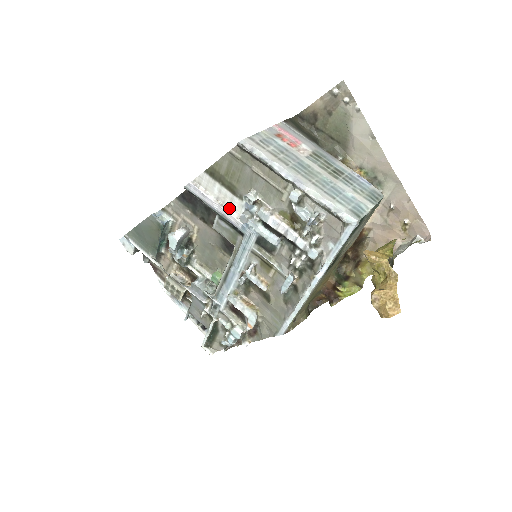
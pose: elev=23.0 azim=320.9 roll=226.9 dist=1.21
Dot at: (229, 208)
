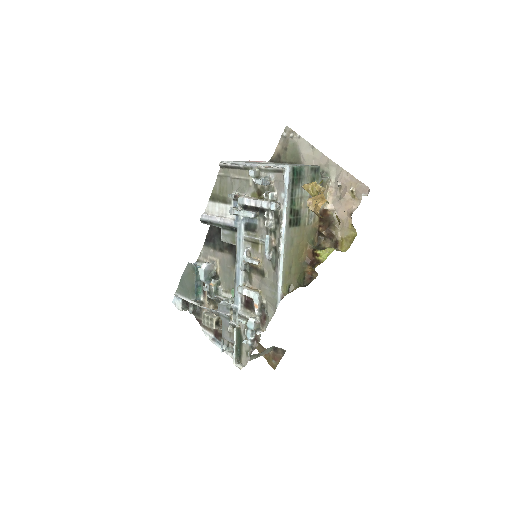
Dot at: (226, 216)
